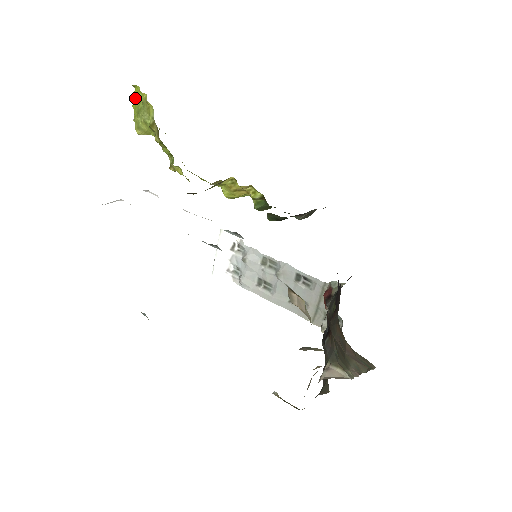
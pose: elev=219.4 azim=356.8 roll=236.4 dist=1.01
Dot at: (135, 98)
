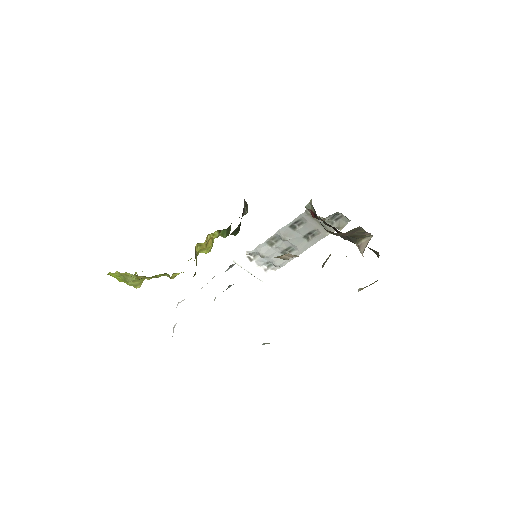
Dot at: occluded
